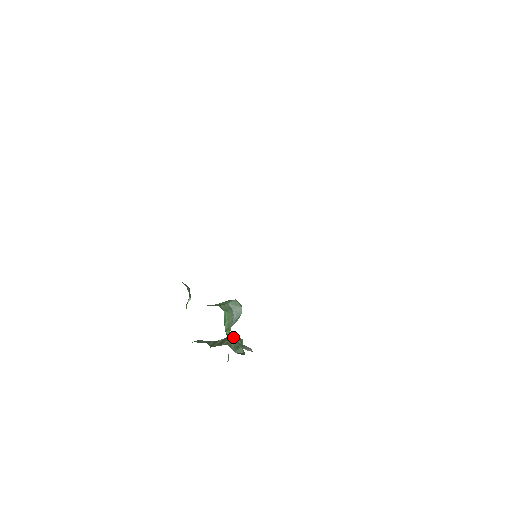
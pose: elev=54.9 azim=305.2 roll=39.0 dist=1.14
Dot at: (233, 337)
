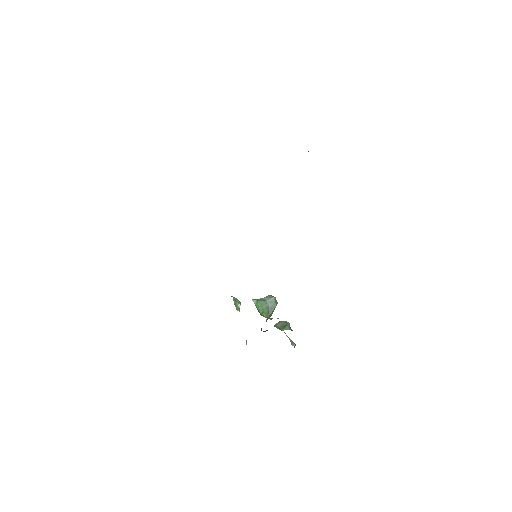
Dot at: (279, 322)
